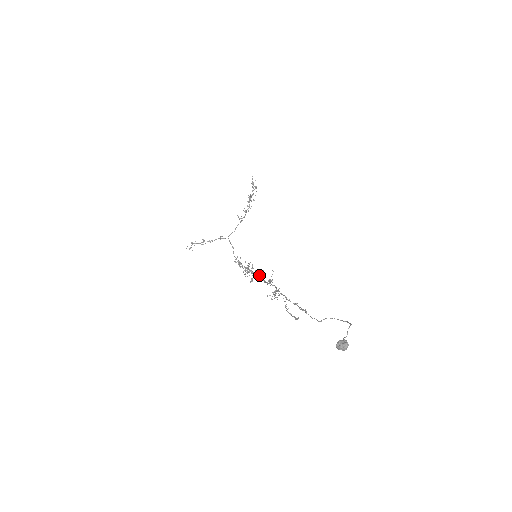
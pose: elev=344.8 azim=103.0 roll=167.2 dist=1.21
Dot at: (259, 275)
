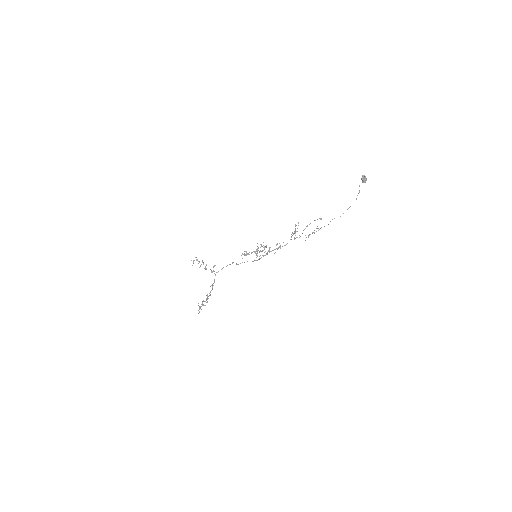
Dot at: (265, 255)
